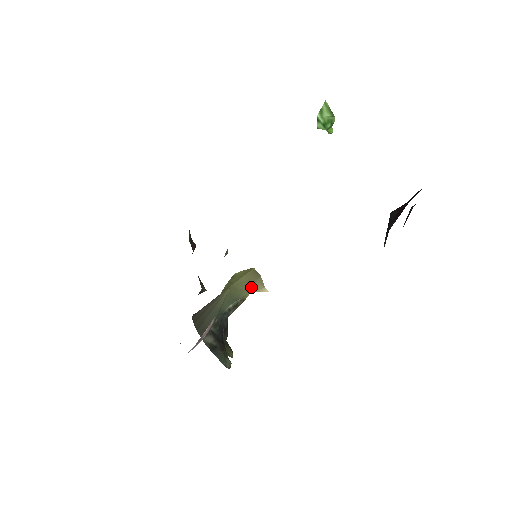
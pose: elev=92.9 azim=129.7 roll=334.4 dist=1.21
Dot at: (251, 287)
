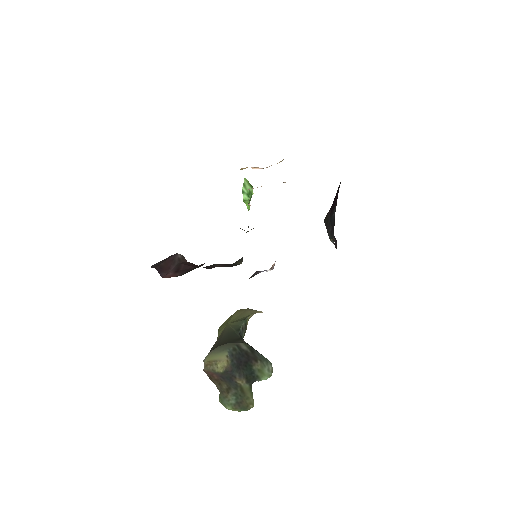
Dot at: (248, 313)
